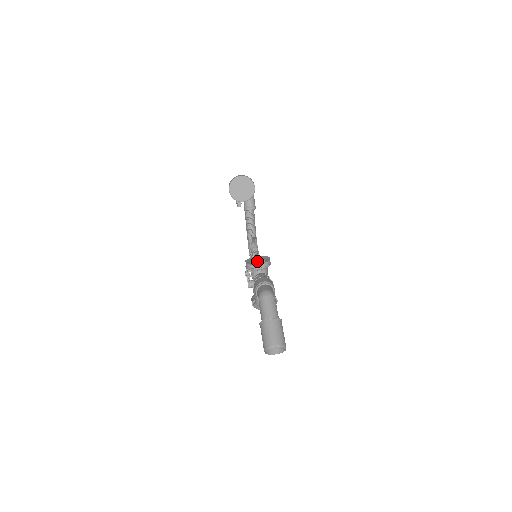
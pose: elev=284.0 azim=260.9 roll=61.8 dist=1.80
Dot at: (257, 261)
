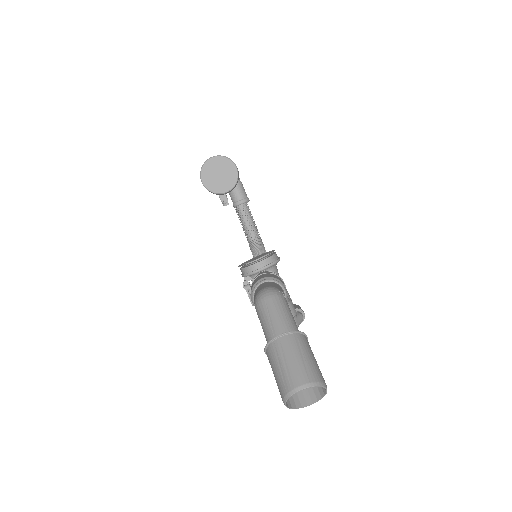
Dot at: (255, 259)
